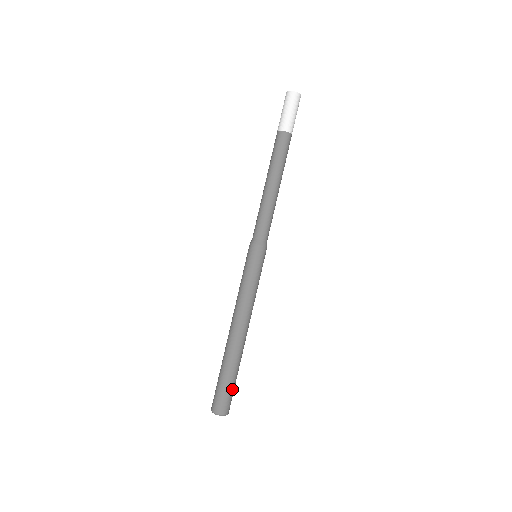
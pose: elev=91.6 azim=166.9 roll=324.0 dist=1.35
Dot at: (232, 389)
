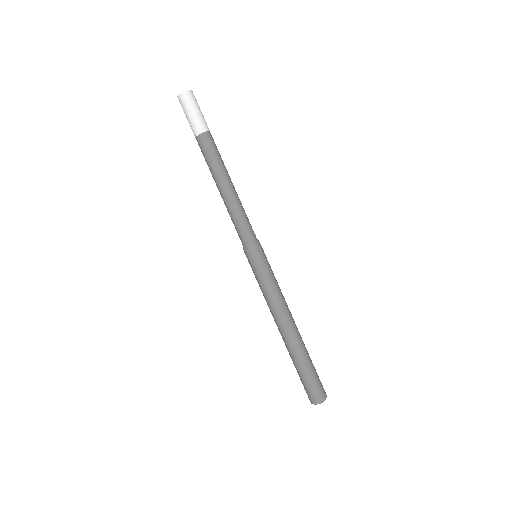
Dot at: (316, 375)
